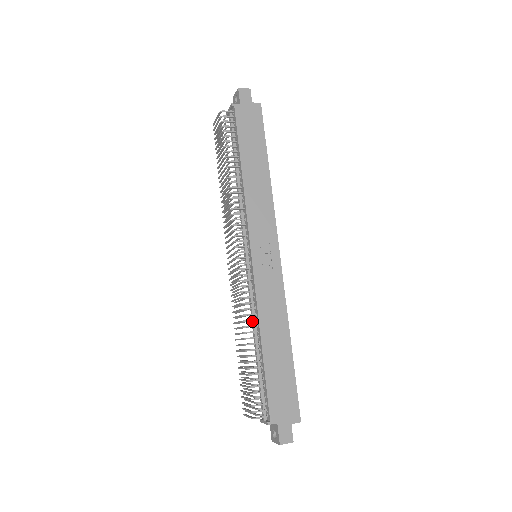
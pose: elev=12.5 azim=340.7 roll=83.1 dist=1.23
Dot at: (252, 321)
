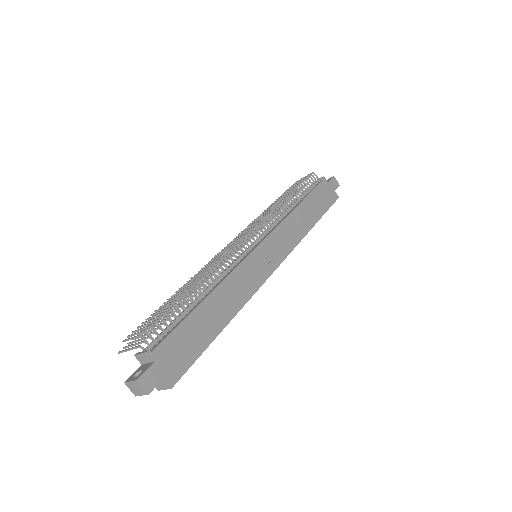
Dot at: occluded
